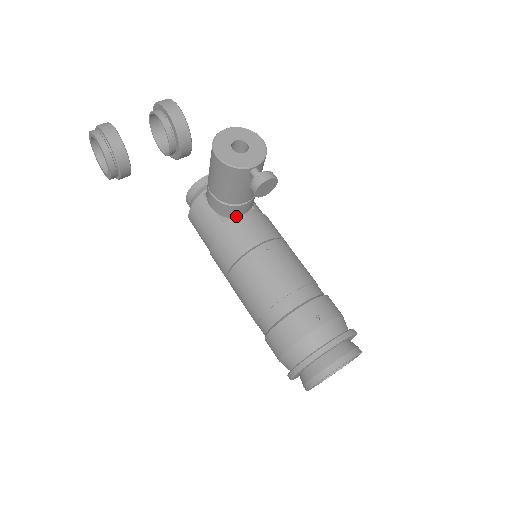
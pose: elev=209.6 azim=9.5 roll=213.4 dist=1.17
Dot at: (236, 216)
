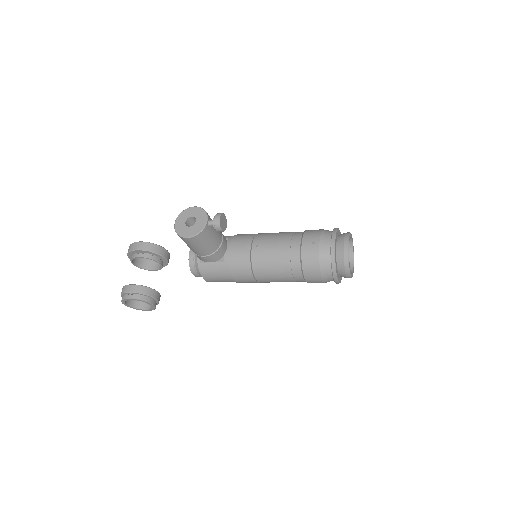
Dot at: (225, 252)
